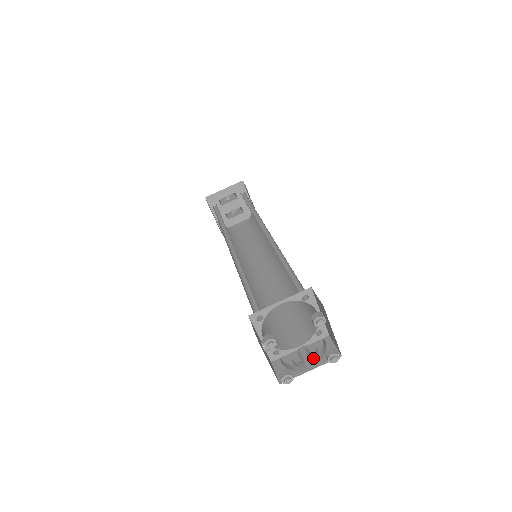
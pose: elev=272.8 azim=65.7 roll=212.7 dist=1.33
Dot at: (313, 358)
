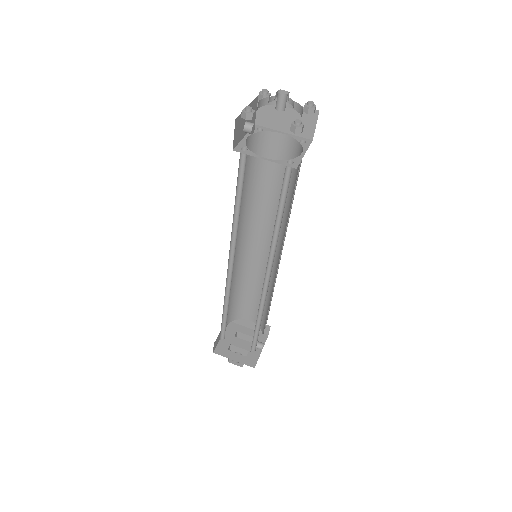
Dot at: (288, 95)
